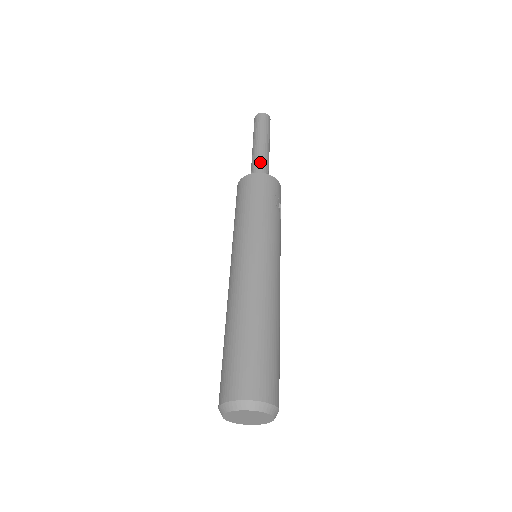
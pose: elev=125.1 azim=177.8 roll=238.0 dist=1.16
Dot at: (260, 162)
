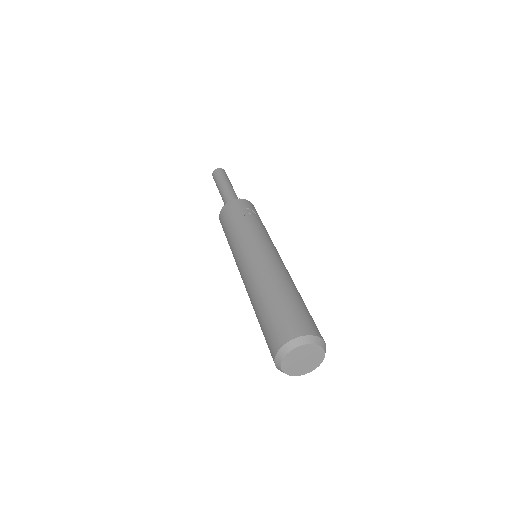
Dot at: (227, 199)
